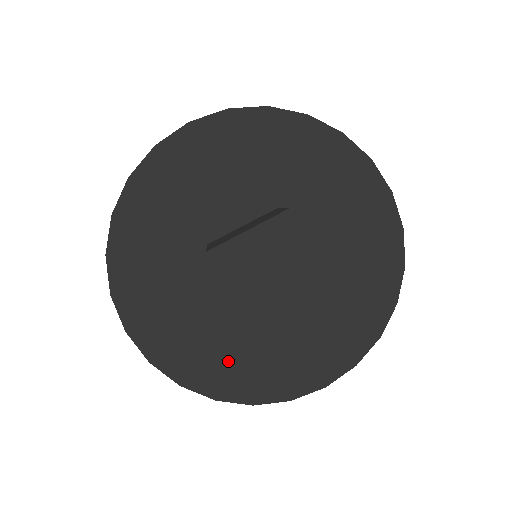
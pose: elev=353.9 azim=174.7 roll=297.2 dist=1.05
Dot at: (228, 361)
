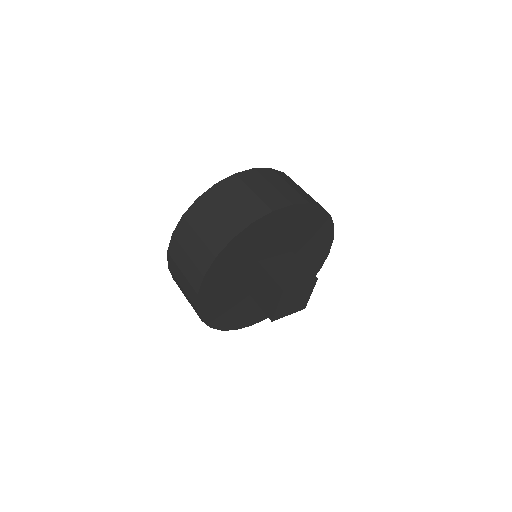
Dot at: occluded
